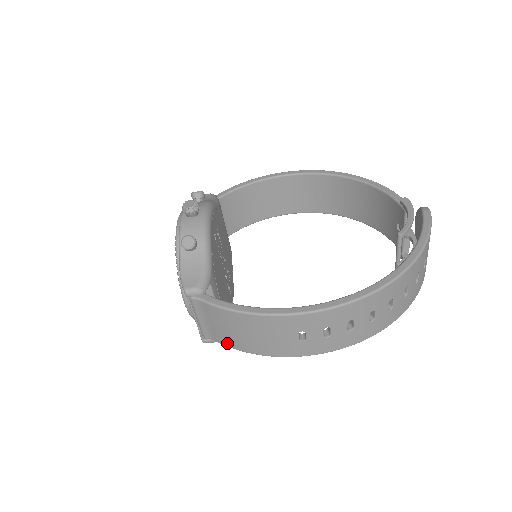
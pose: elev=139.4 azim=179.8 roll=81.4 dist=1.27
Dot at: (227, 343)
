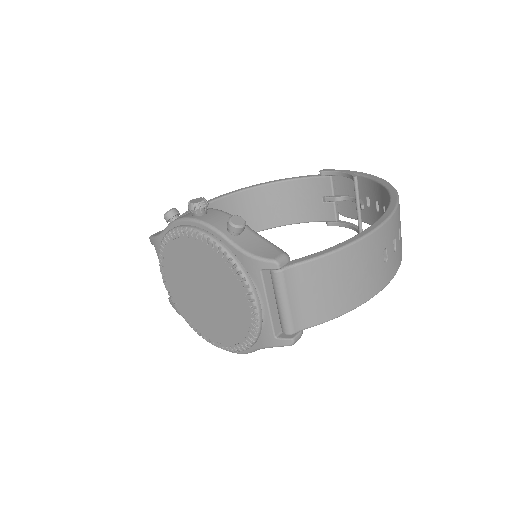
Dot at: (324, 316)
